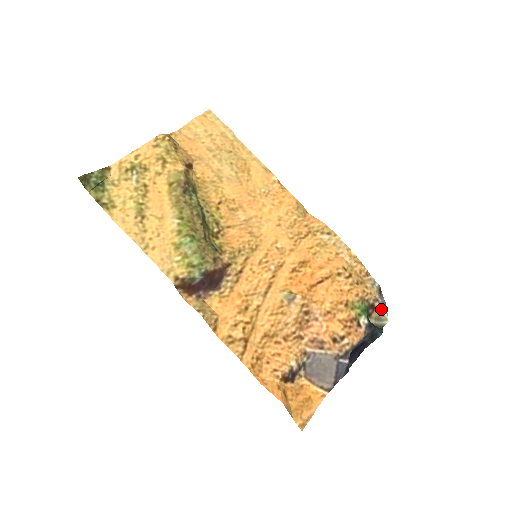
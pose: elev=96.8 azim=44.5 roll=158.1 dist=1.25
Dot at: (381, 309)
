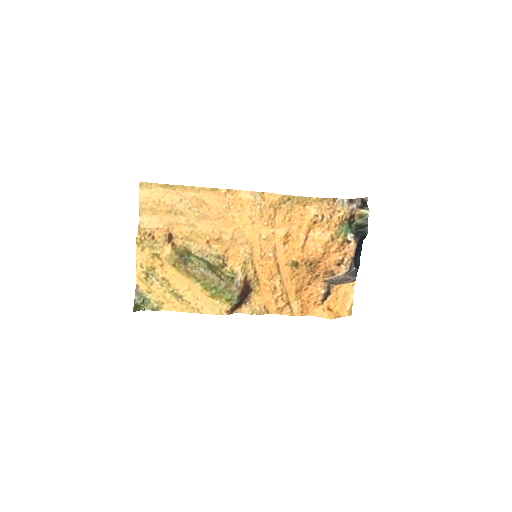
Dot at: (359, 211)
